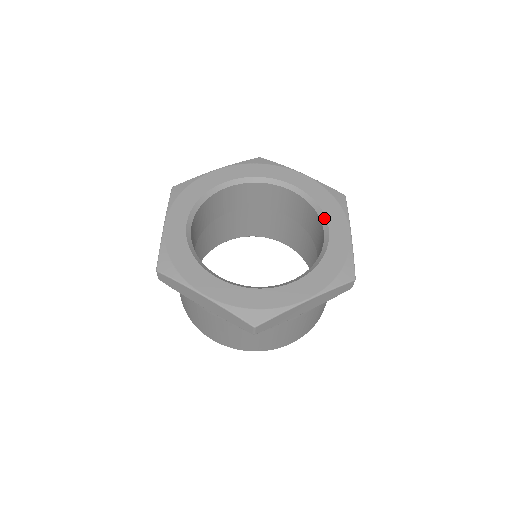
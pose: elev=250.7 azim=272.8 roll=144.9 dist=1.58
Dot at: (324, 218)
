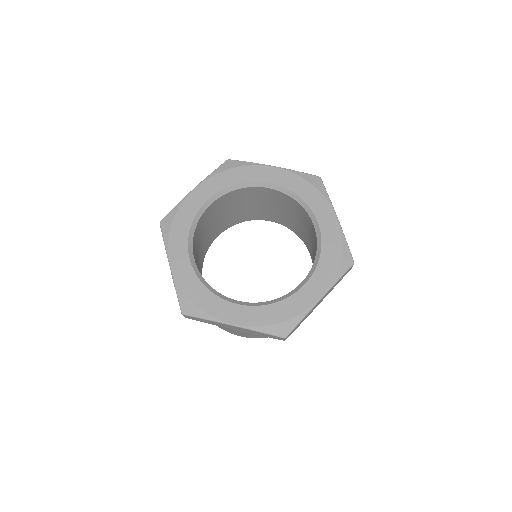
Dot at: (313, 270)
